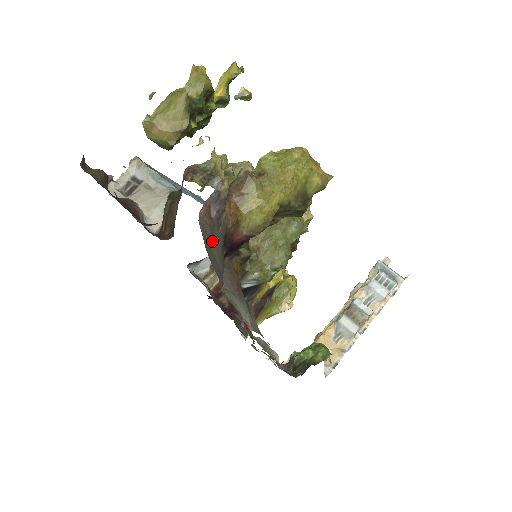
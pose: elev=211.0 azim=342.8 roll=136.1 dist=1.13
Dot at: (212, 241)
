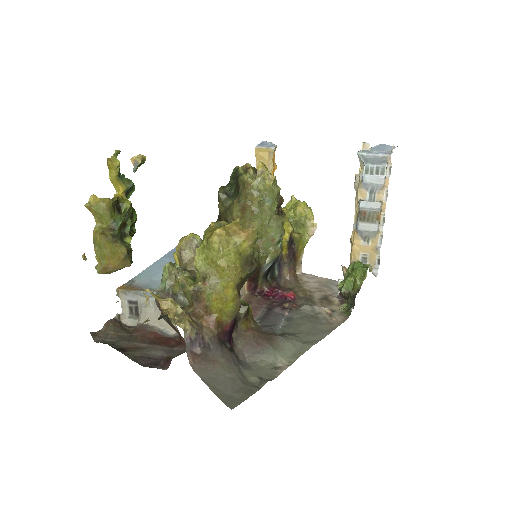
Dot at: (213, 367)
